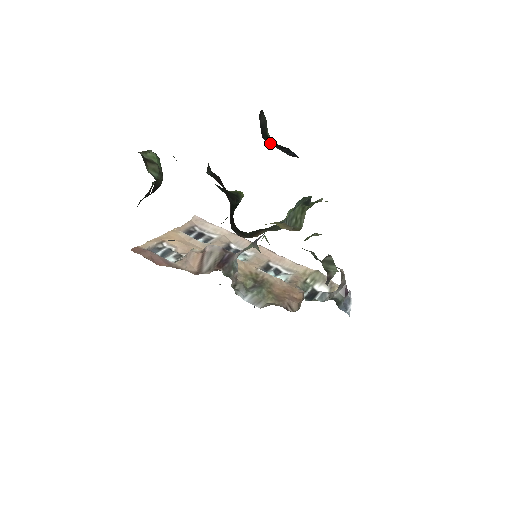
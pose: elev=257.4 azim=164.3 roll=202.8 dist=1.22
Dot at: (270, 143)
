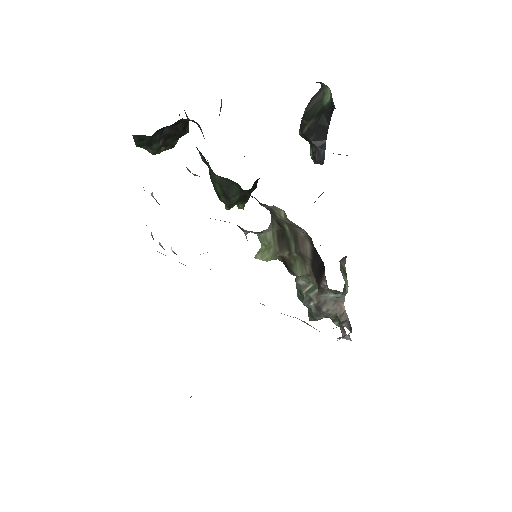
Dot at: (316, 123)
